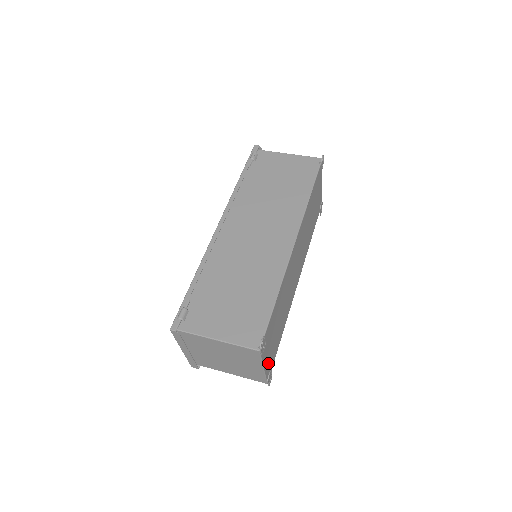
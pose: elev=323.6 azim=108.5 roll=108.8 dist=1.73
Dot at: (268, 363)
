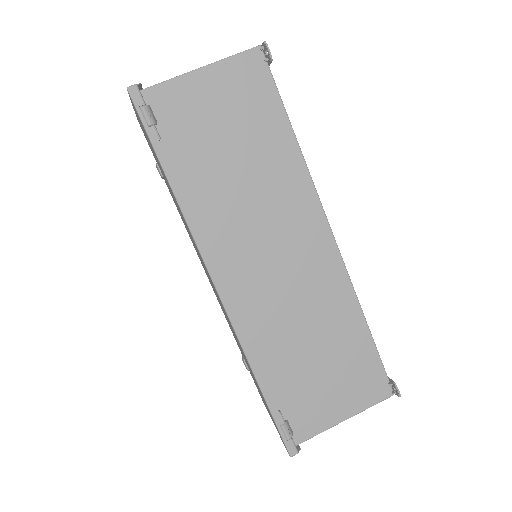
Dot at: occluded
